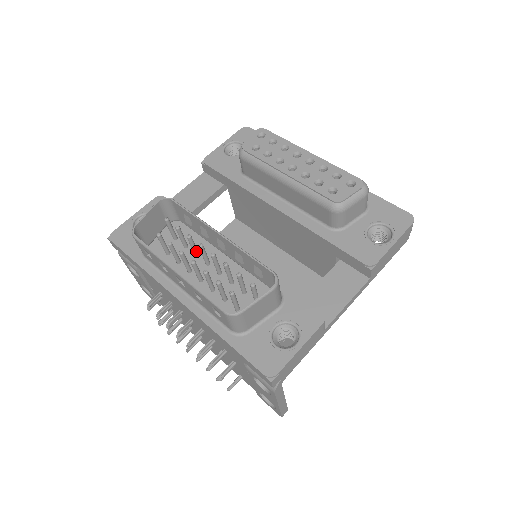
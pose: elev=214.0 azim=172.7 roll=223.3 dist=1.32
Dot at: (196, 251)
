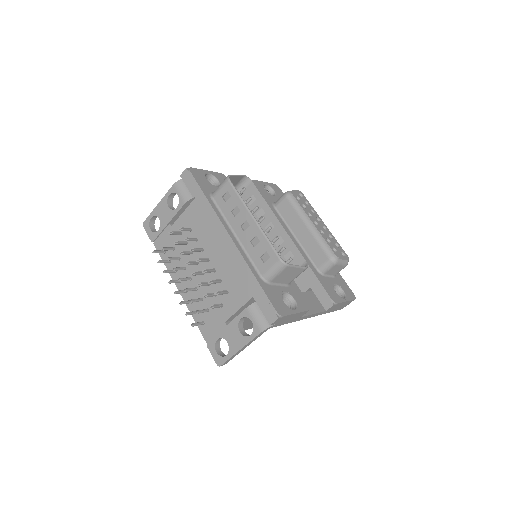
Dot at: occluded
